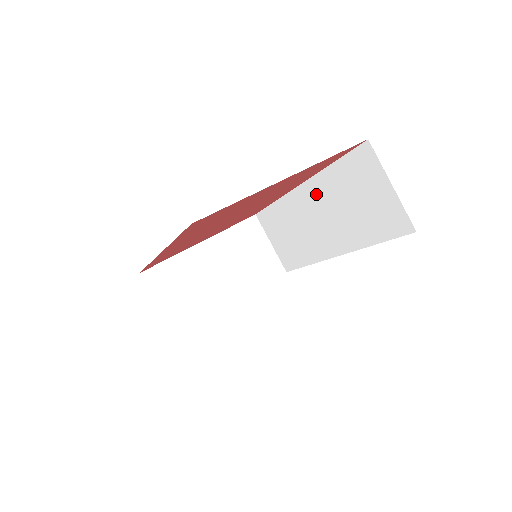
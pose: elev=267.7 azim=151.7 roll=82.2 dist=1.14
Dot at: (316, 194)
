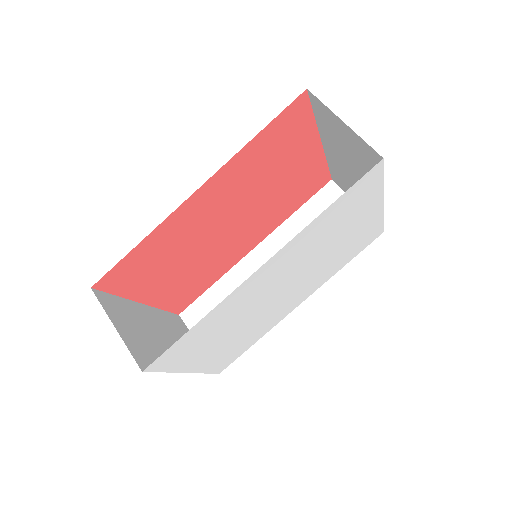
Dot at: (276, 247)
